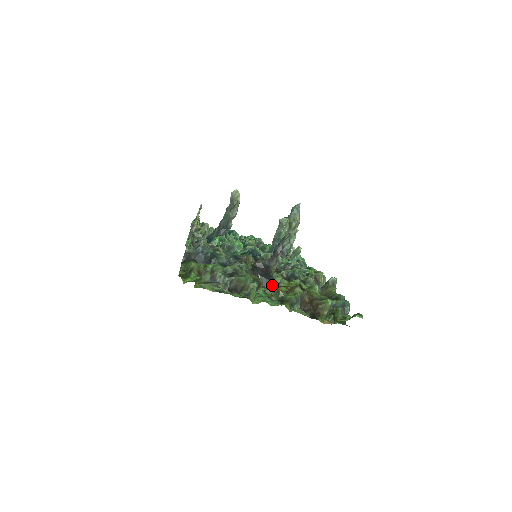
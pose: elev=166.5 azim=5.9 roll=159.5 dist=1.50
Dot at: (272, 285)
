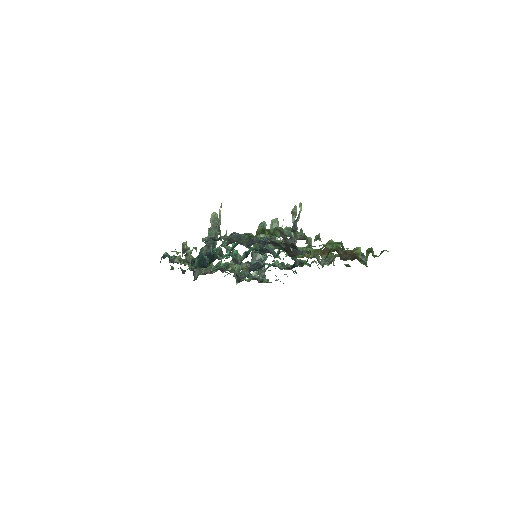
Dot at: (304, 253)
